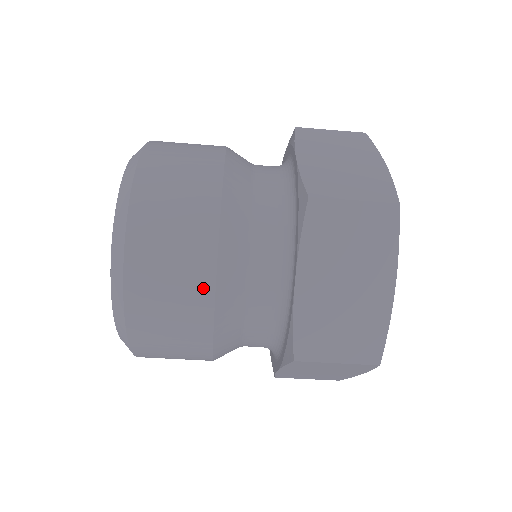
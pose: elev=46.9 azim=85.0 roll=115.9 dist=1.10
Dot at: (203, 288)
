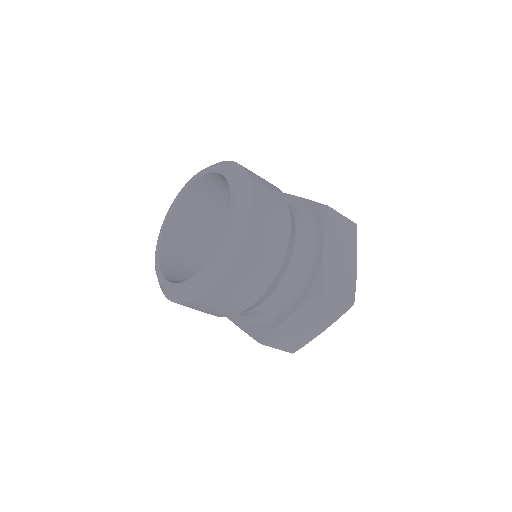
Dot at: (284, 236)
